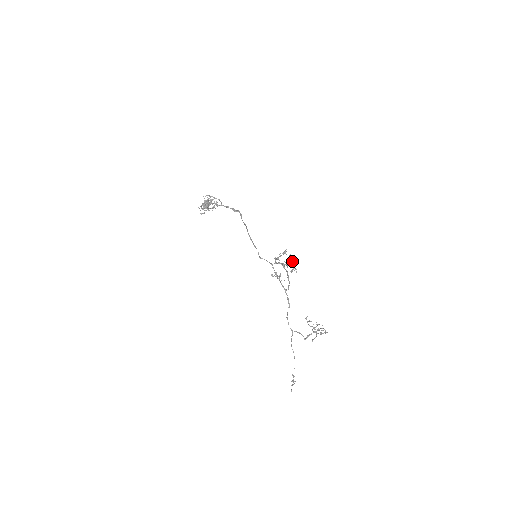
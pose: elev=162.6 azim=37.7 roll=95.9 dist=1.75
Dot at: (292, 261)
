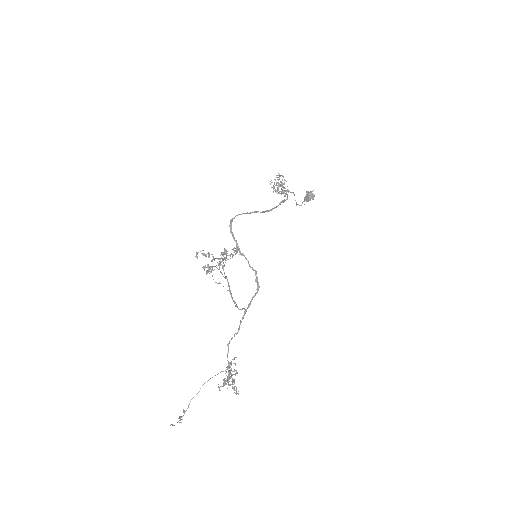
Dot at: (209, 254)
